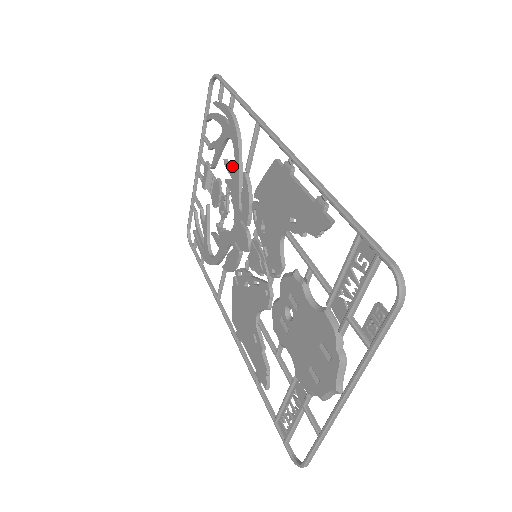
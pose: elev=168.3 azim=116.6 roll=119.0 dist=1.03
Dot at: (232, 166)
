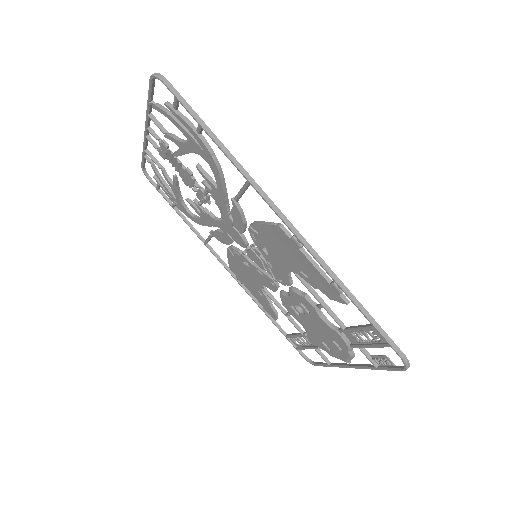
Dot at: (209, 176)
